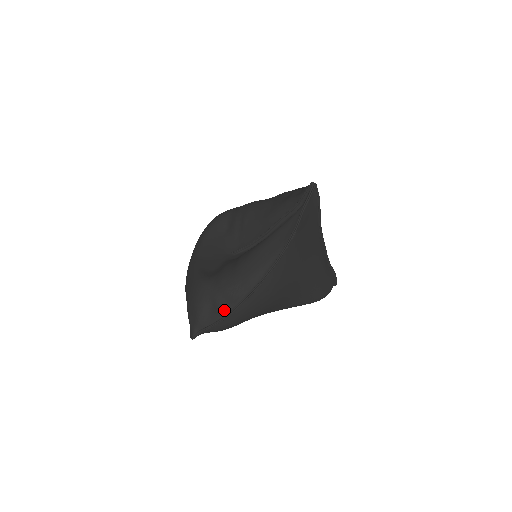
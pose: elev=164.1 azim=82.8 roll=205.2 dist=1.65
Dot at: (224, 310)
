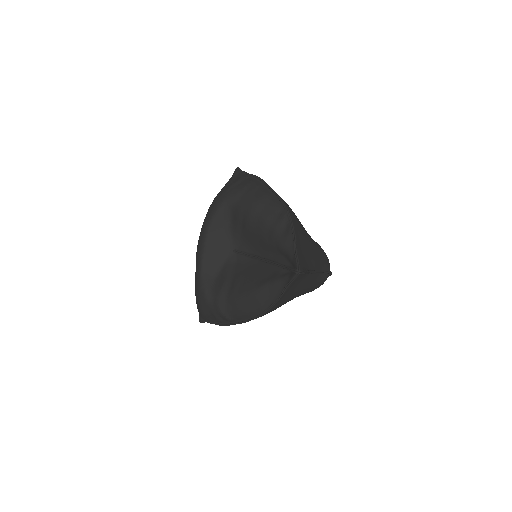
Dot at: (221, 322)
